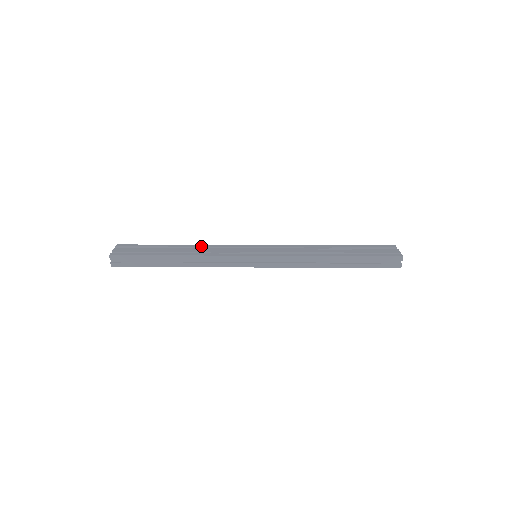
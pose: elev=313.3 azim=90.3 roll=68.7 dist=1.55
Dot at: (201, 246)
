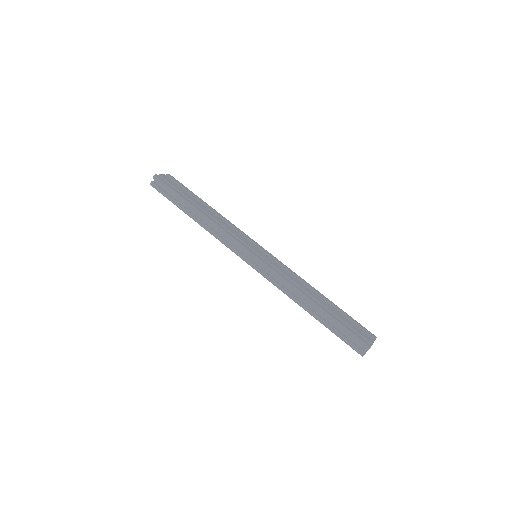
Dot at: (223, 218)
